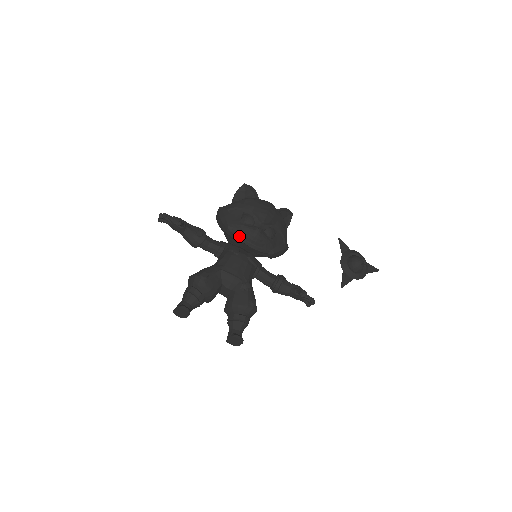
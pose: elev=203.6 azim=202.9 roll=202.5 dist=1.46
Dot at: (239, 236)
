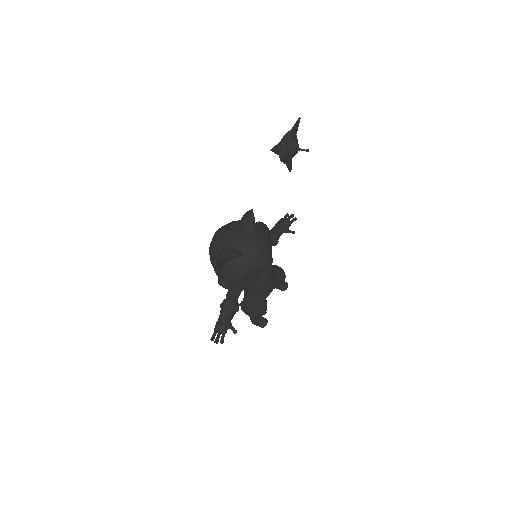
Dot at: occluded
